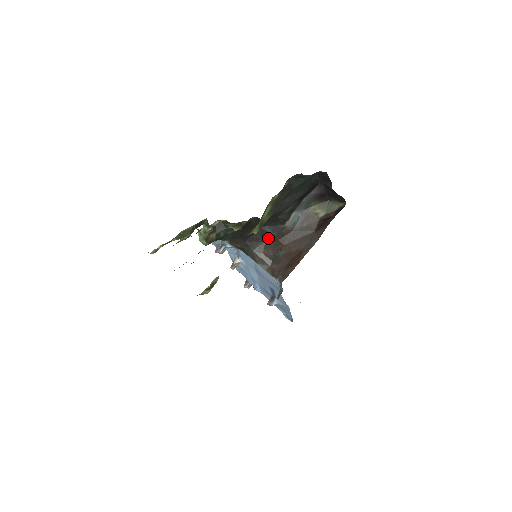
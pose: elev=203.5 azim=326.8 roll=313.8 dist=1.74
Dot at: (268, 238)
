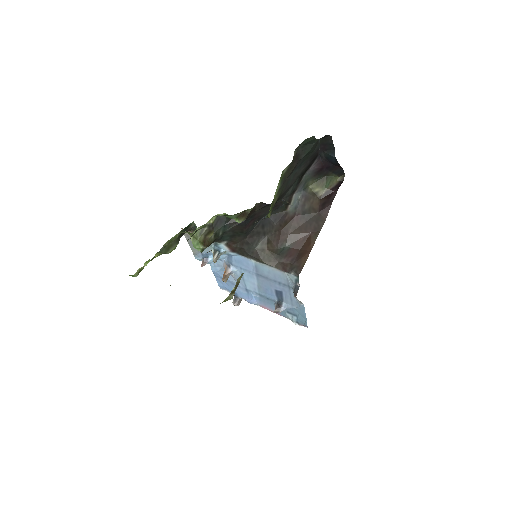
Dot at: (270, 230)
